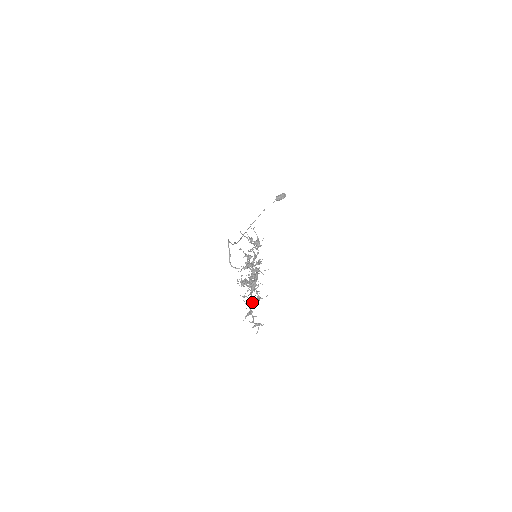
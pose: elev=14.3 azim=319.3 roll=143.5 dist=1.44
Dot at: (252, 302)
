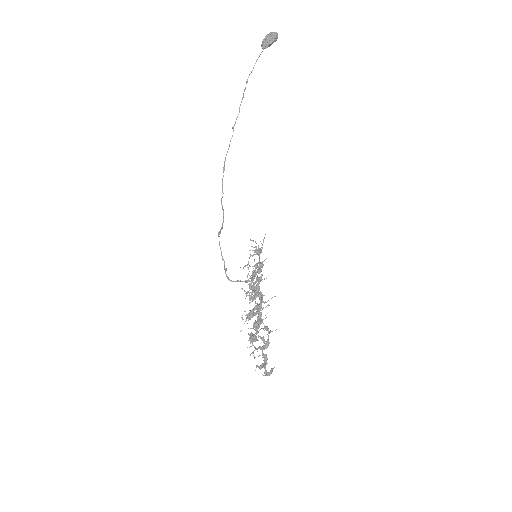
Dot at: occluded
